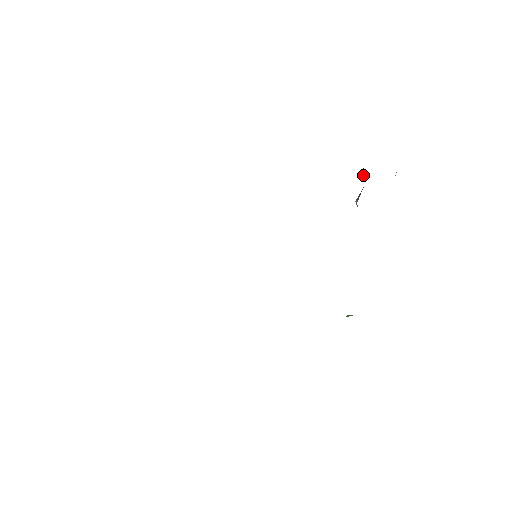
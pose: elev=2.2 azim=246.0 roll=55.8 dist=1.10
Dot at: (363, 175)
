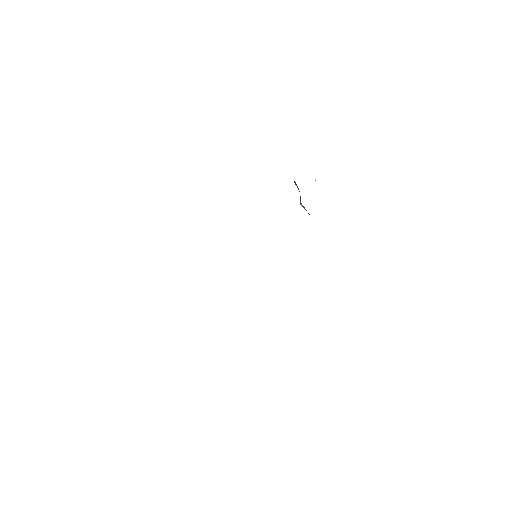
Dot at: (296, 185)
